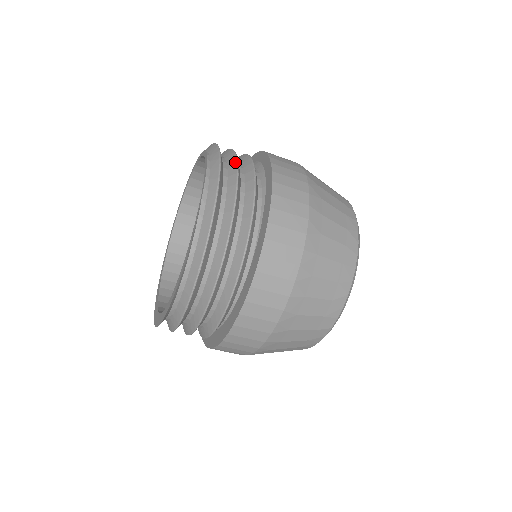
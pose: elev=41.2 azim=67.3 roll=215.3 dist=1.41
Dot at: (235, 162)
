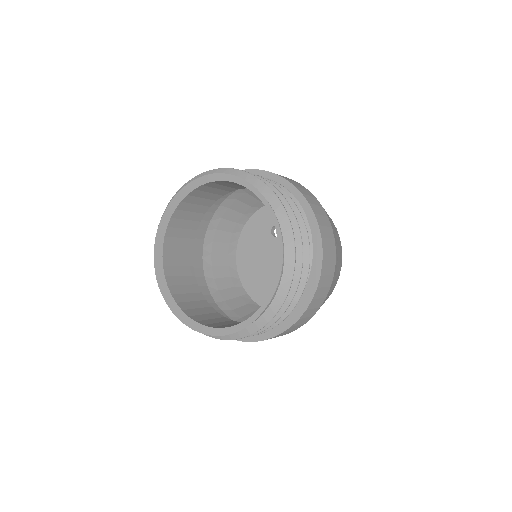
Dot at: (299, 276)
